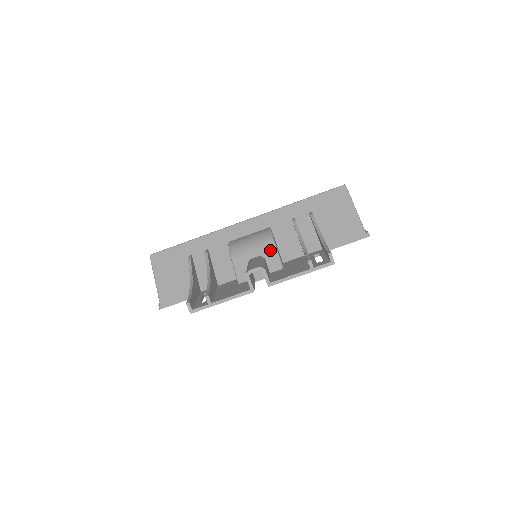
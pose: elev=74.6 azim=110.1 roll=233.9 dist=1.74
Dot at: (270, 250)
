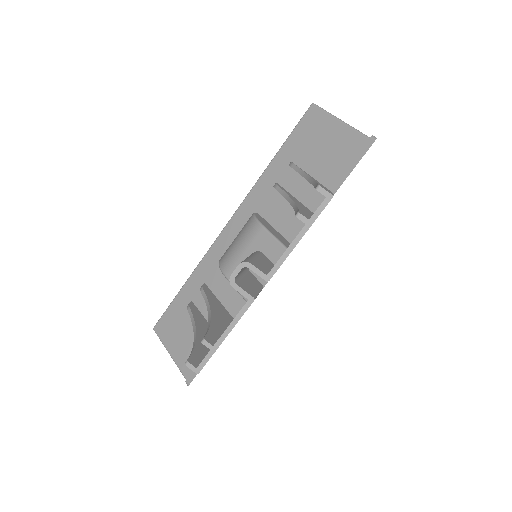
Dot at: (261, 237)
